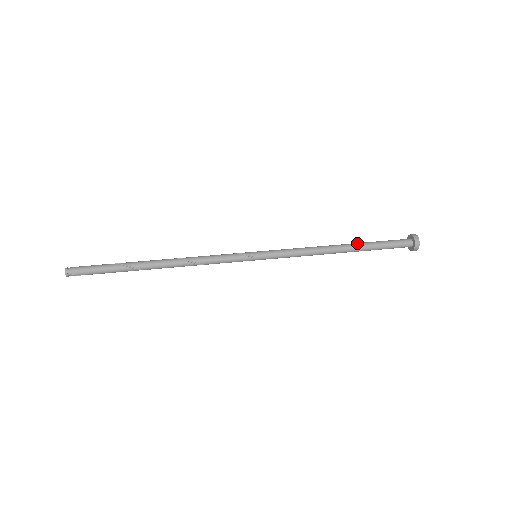
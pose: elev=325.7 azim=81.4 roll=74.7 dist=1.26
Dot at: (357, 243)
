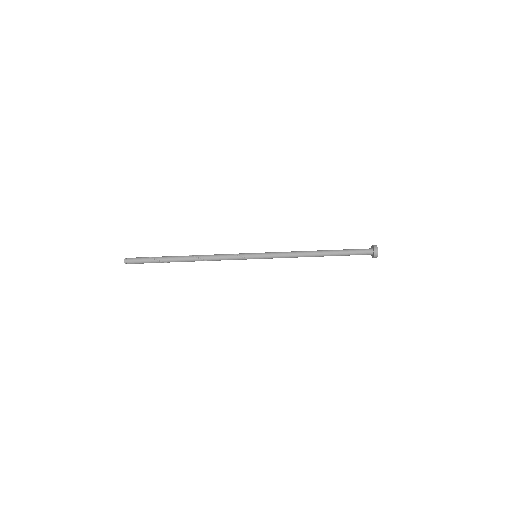
Dot at: (331, 254)
